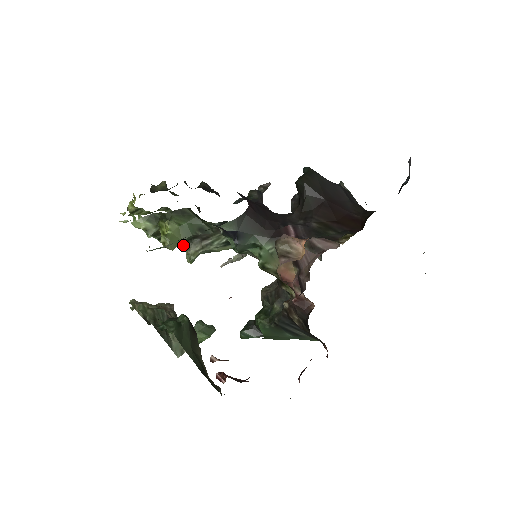
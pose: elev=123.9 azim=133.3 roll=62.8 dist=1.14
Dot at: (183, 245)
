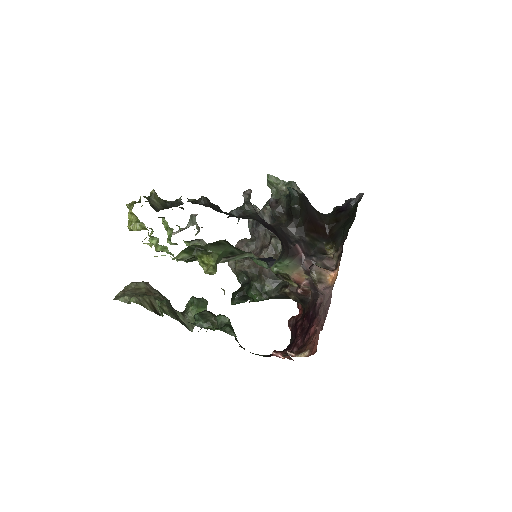
Dot at: occluded
